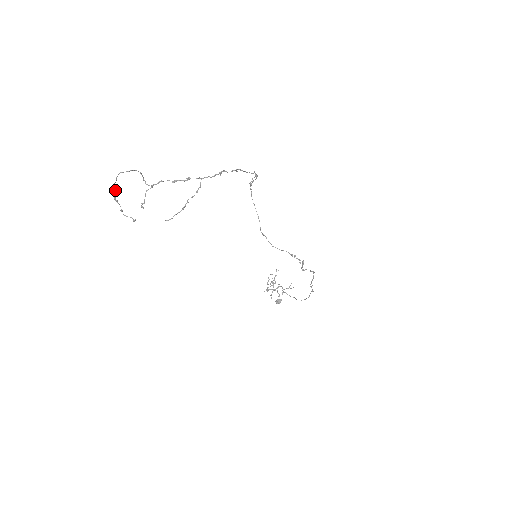
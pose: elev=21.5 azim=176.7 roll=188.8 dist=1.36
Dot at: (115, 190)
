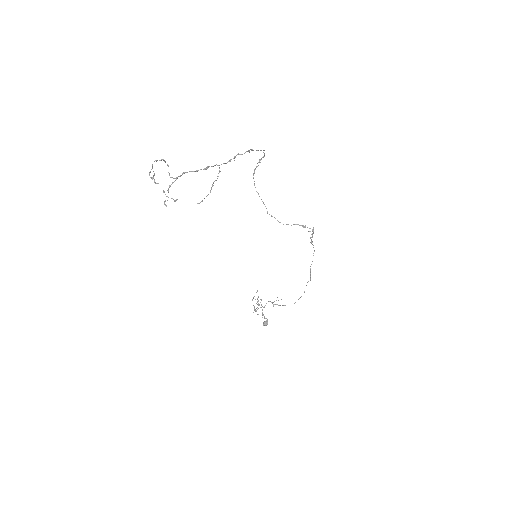
Dot at: (153, 176)
